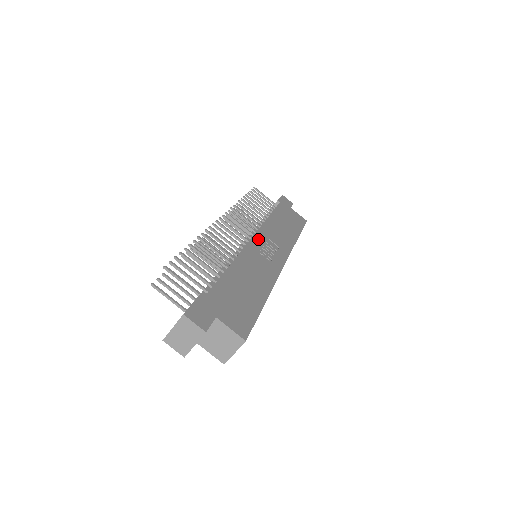
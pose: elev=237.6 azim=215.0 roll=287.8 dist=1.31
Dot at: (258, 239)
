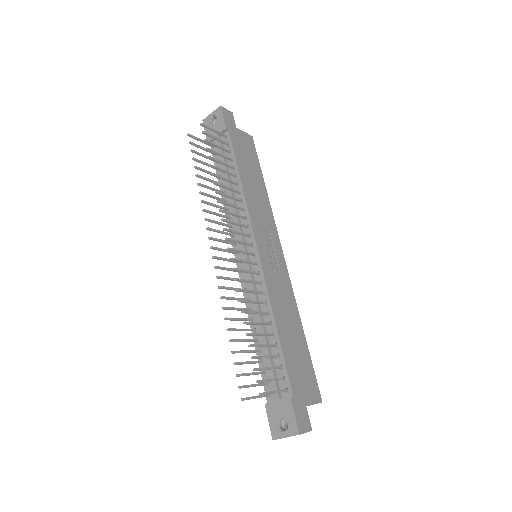
Dot at: (260, 245)
